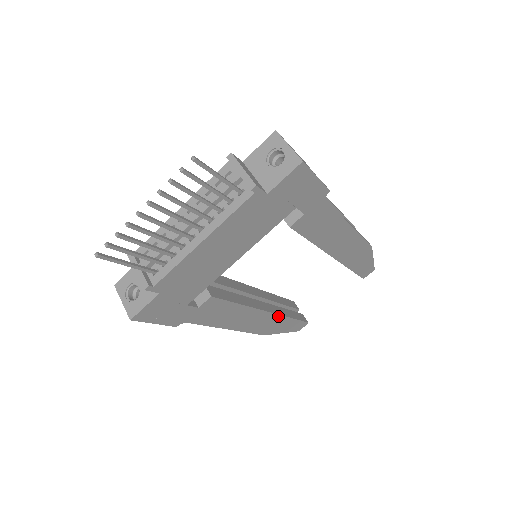
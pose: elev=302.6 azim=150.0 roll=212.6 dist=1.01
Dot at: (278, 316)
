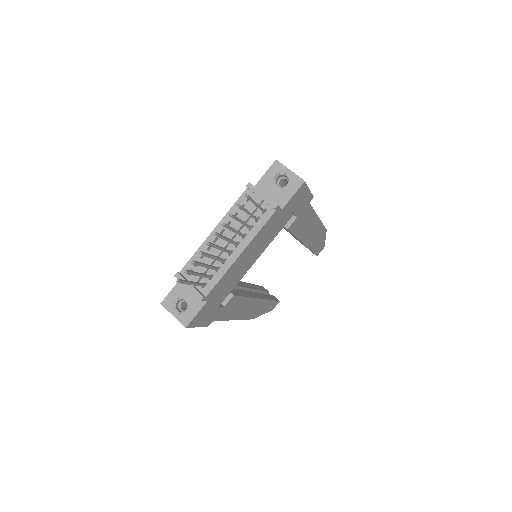
Dot at: (264, 301)
